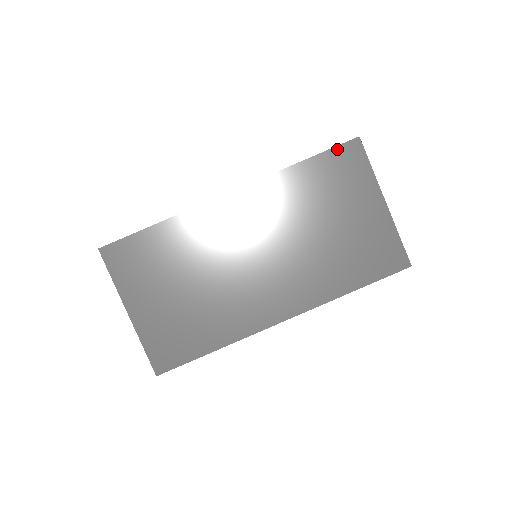
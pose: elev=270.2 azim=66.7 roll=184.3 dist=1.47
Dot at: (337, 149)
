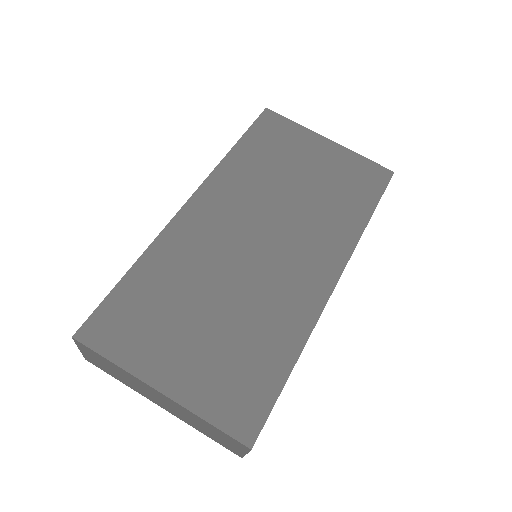
Dot at: (256, 123)
